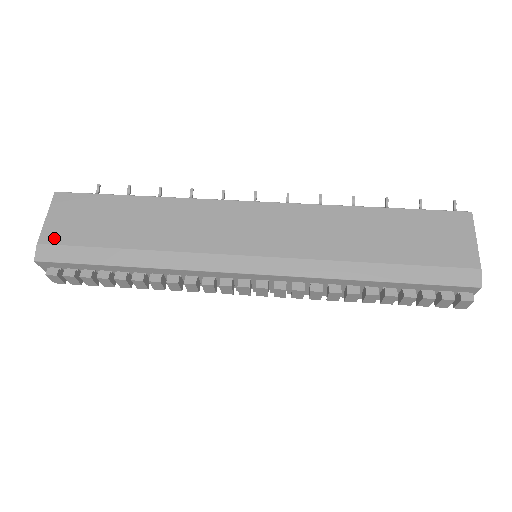
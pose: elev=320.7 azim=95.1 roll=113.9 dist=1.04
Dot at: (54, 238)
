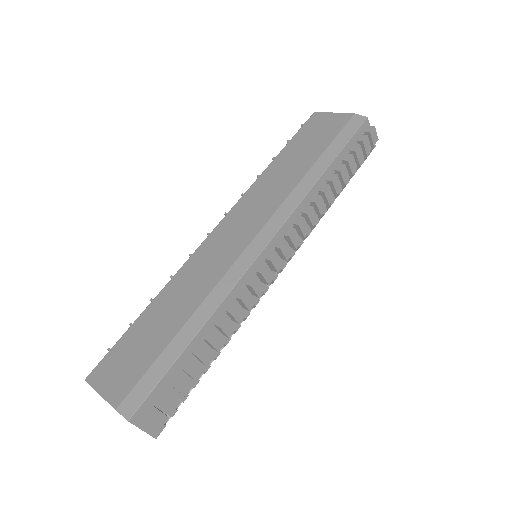
Dot at: (123, 392)
